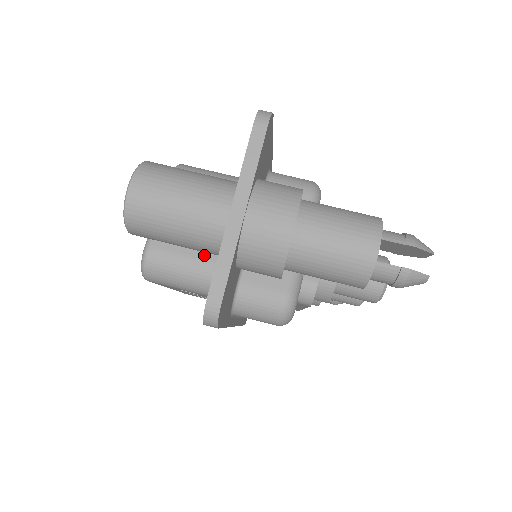
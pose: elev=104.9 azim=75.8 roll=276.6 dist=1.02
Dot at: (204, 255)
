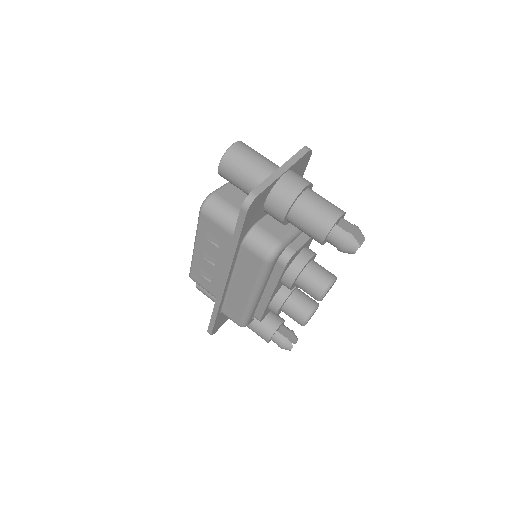
Dot at: occluded
